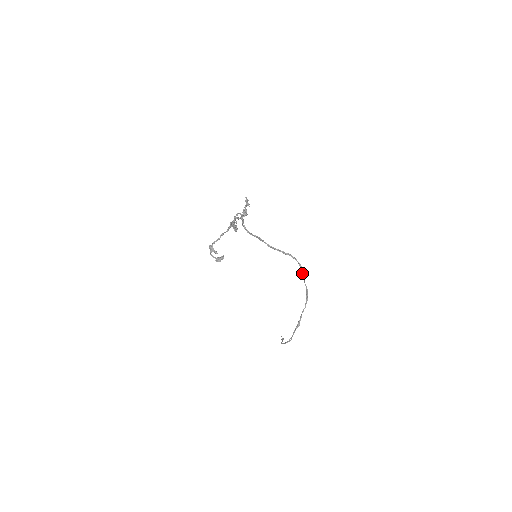
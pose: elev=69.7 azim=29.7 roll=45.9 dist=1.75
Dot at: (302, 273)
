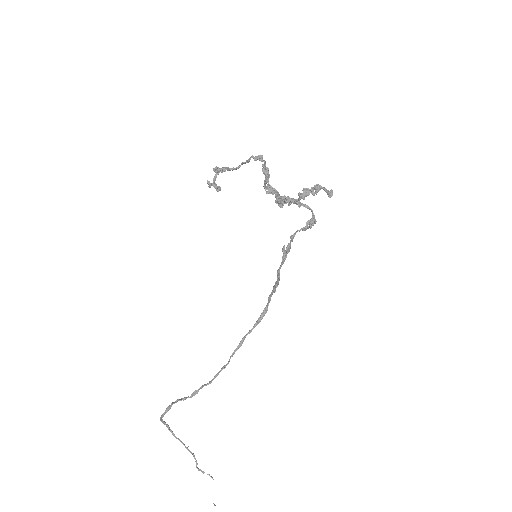
Dot at: (253, 328)
